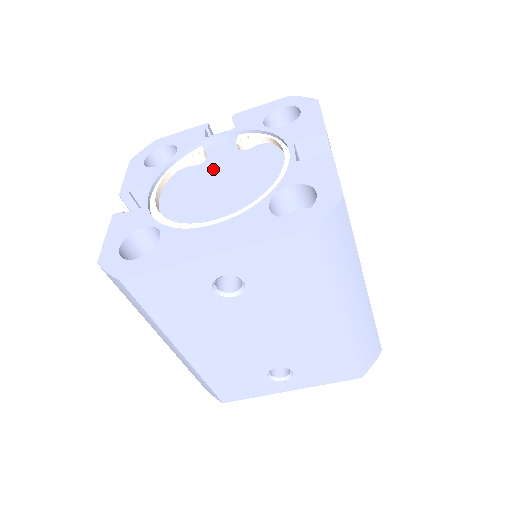
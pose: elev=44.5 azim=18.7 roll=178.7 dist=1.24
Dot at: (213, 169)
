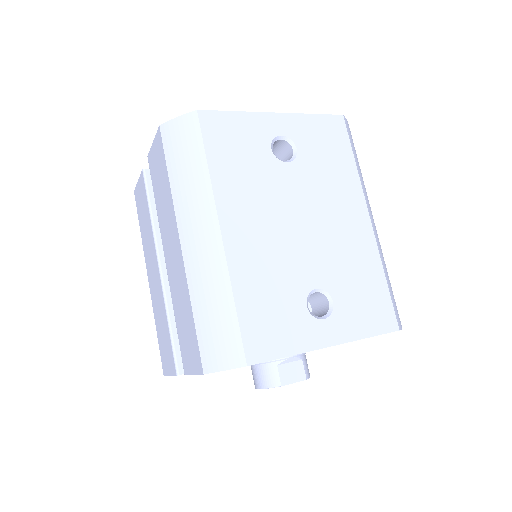
Dot at: occluded
